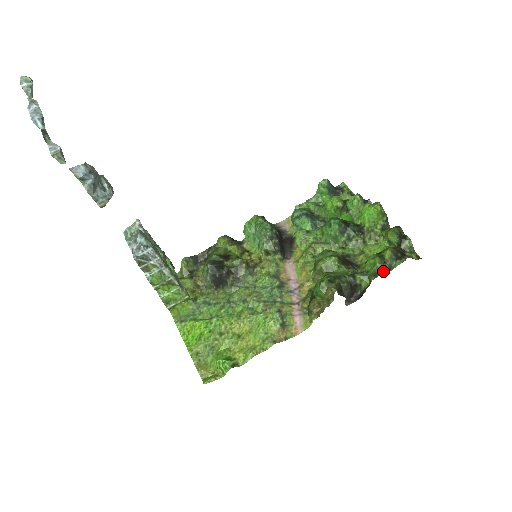
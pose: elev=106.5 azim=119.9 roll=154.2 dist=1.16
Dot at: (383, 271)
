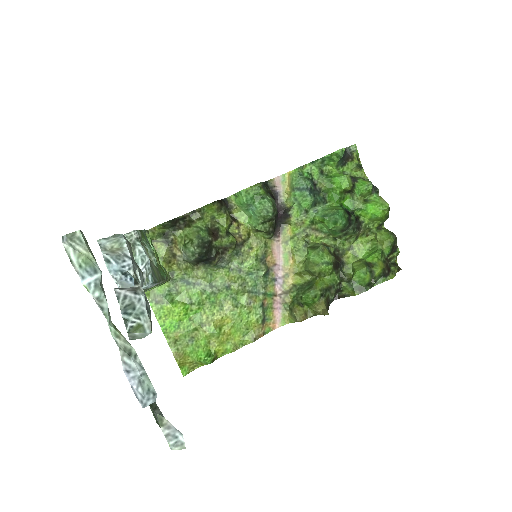
Dot at: (368, 287)
